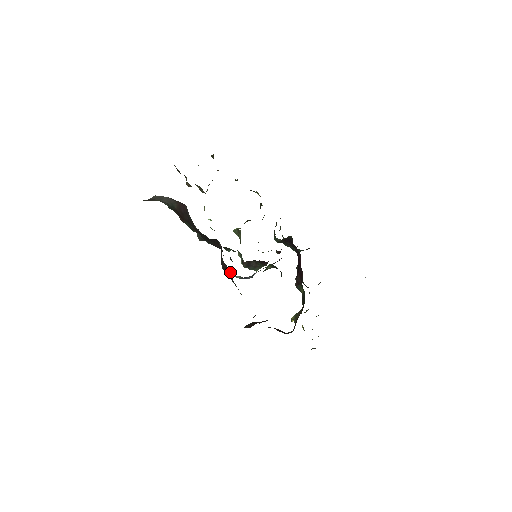
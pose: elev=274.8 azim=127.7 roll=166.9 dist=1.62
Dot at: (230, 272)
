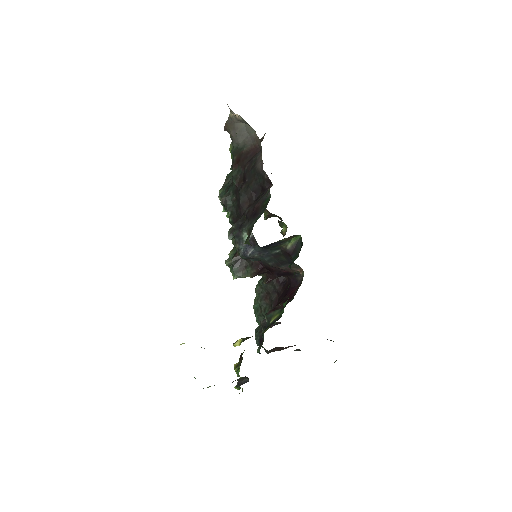
Dot at: (262, 209)
